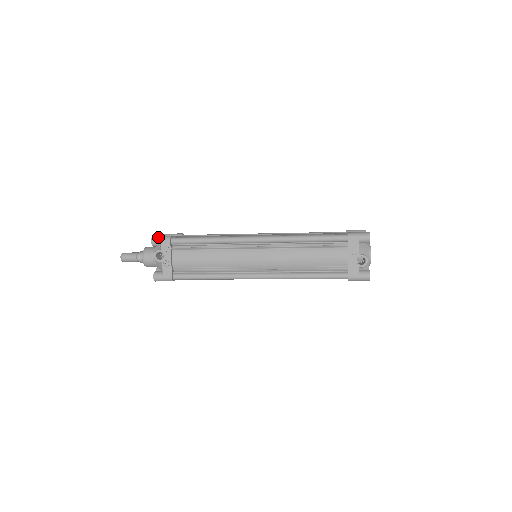
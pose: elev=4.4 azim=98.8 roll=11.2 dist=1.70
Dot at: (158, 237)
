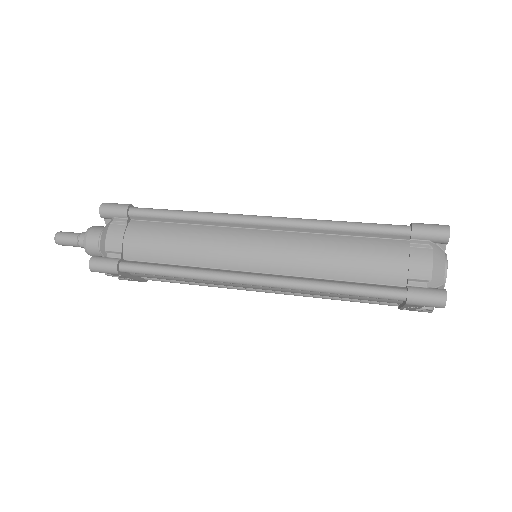
Dot at: (98, 269)
